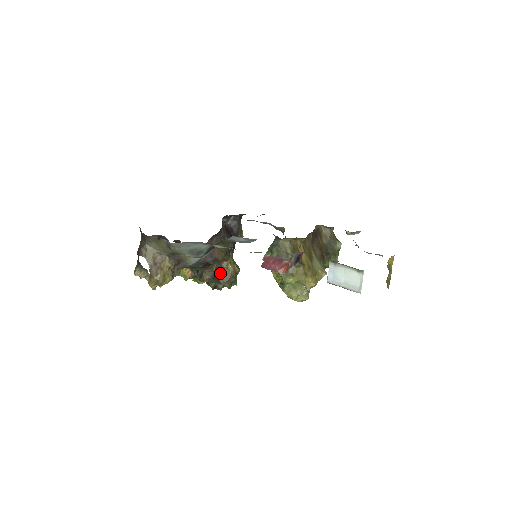
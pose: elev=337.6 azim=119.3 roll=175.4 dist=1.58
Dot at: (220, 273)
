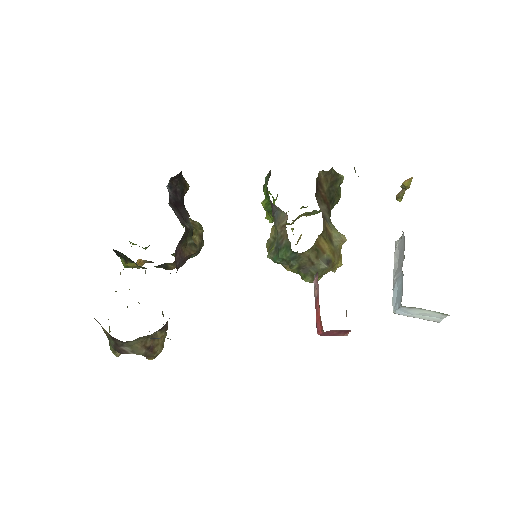
Dot at: occluded
